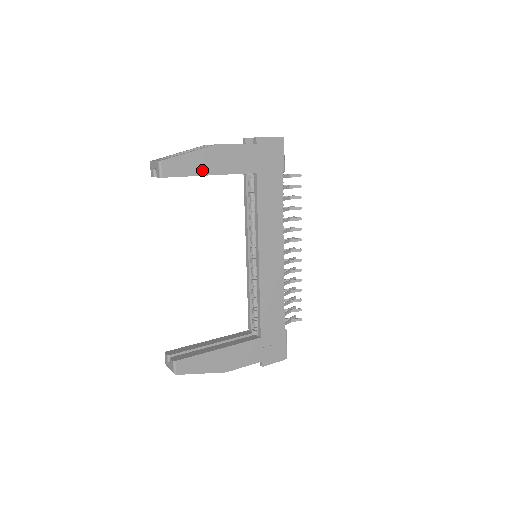
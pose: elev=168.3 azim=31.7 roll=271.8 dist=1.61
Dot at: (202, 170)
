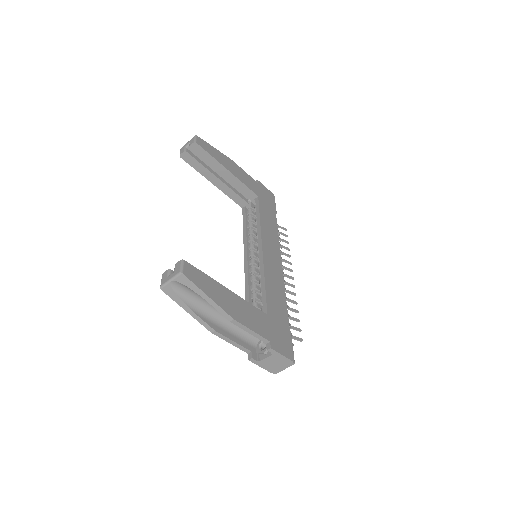
Dot at: (222, 163)
